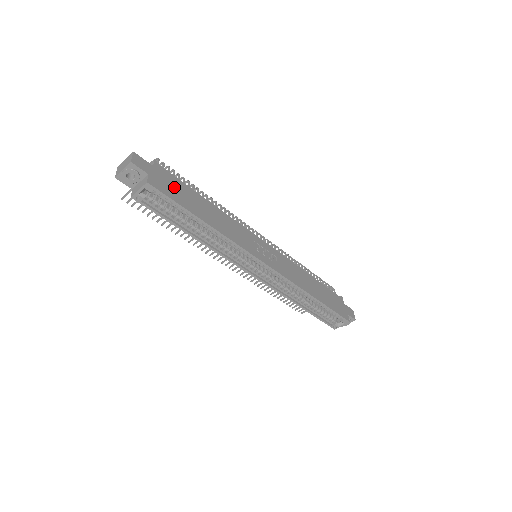
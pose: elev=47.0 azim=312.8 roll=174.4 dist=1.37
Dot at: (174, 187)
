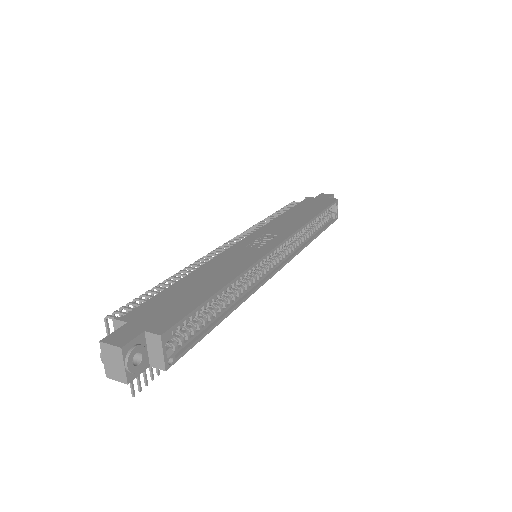
Dot at: (166, 307)
